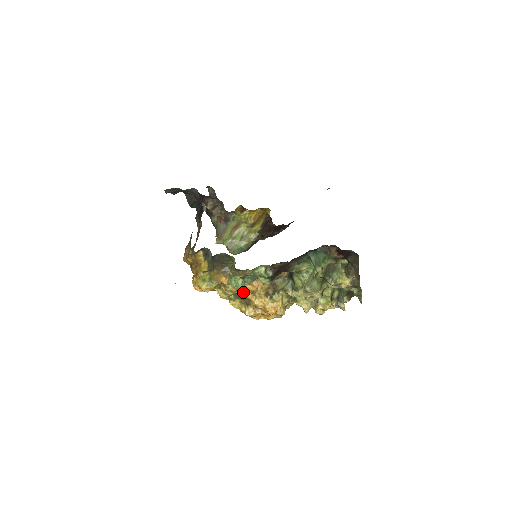
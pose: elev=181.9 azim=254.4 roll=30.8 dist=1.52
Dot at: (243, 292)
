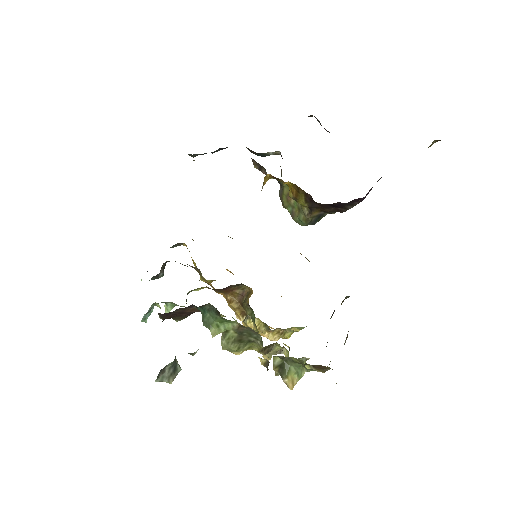
Dot at: occluded
